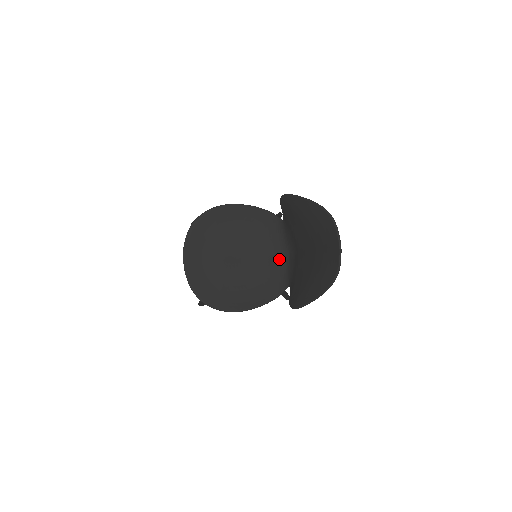
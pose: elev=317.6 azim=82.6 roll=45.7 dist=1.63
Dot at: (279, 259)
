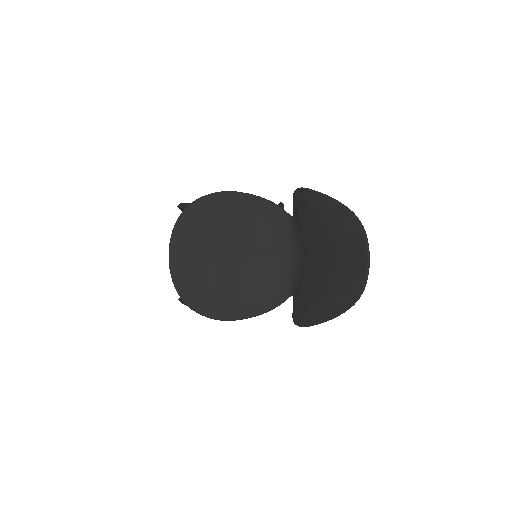
Dot at: (282, 262)
